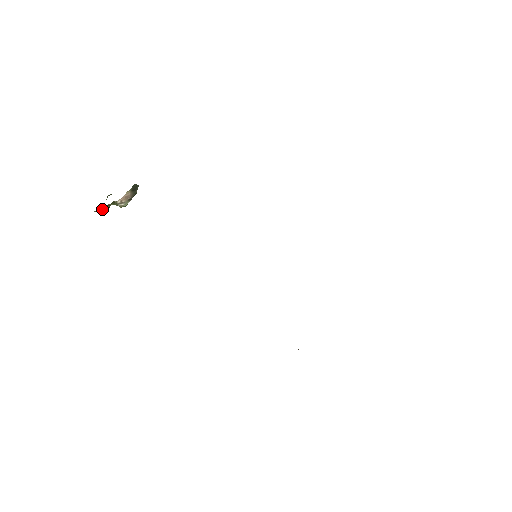
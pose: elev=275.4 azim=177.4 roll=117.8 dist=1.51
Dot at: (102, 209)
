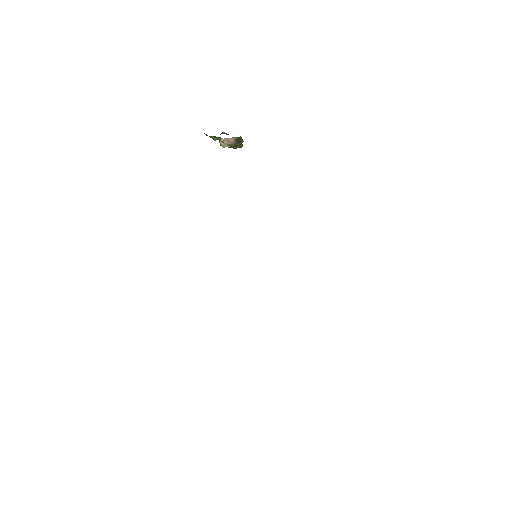
Dot at: (210, 136)
